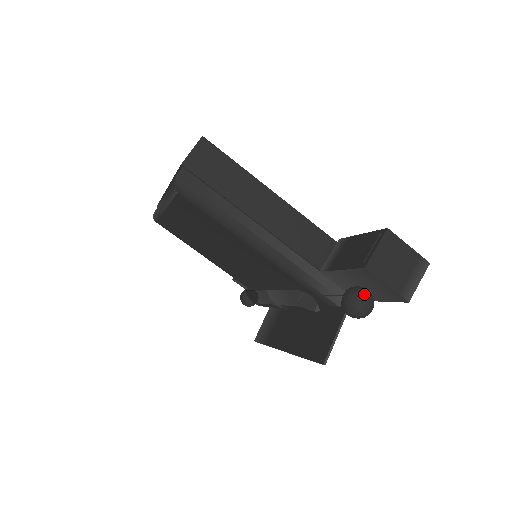
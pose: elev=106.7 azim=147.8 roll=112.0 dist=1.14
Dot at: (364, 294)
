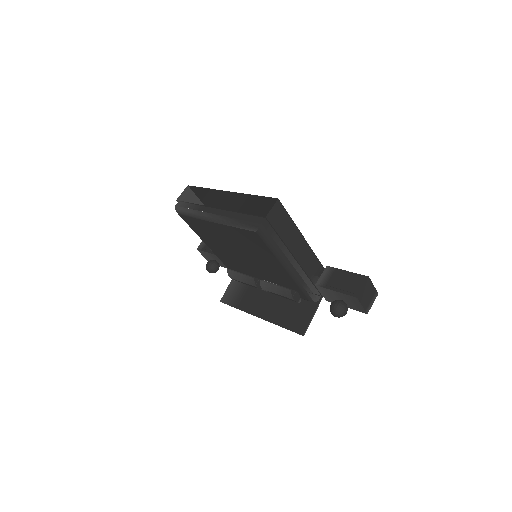
Dot at: (346, 306)
